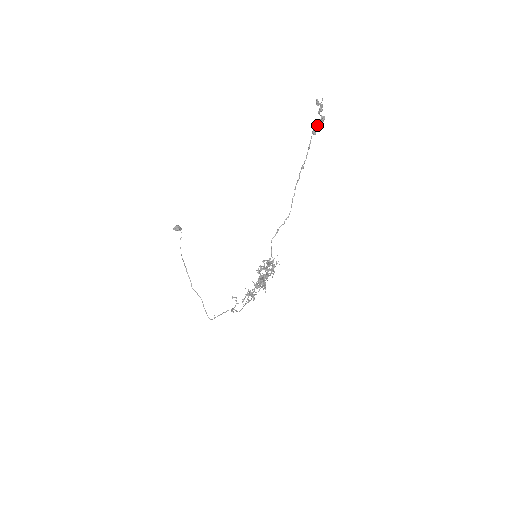
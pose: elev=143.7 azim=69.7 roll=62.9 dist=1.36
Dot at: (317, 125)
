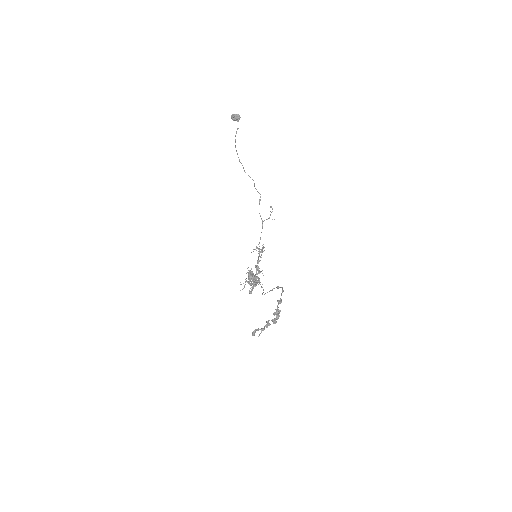
Dot at: (276, 310)
